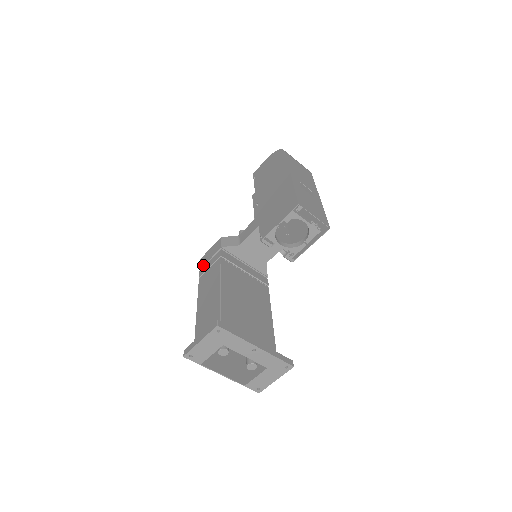
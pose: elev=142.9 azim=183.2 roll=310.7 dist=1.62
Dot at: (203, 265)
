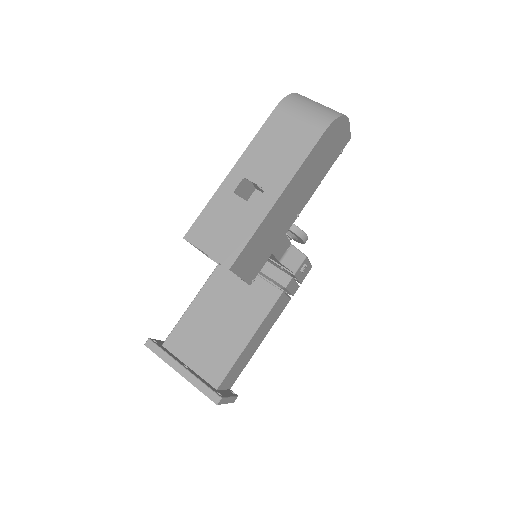
Dot at: occluded
